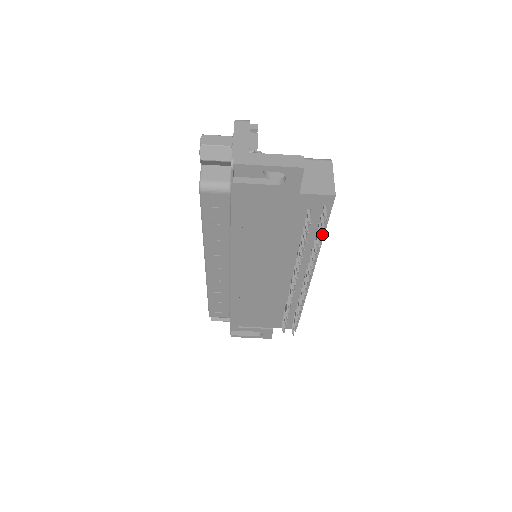
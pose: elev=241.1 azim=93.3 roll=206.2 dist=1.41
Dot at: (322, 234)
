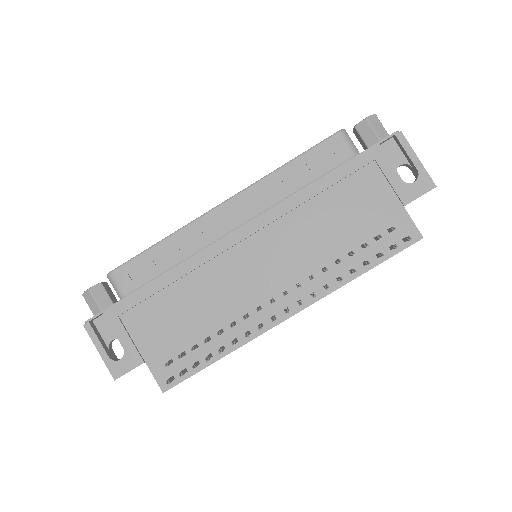
Dot at: (366, 269)
